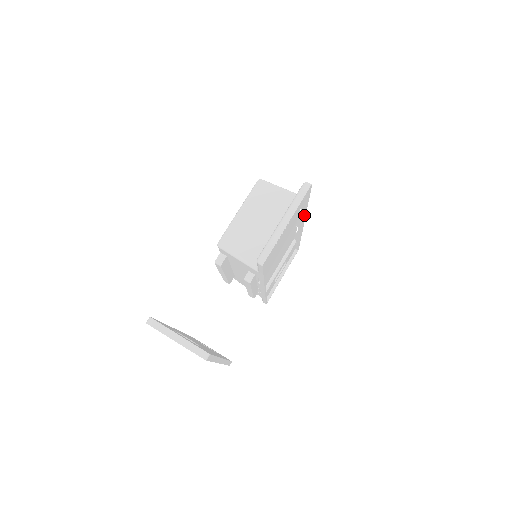
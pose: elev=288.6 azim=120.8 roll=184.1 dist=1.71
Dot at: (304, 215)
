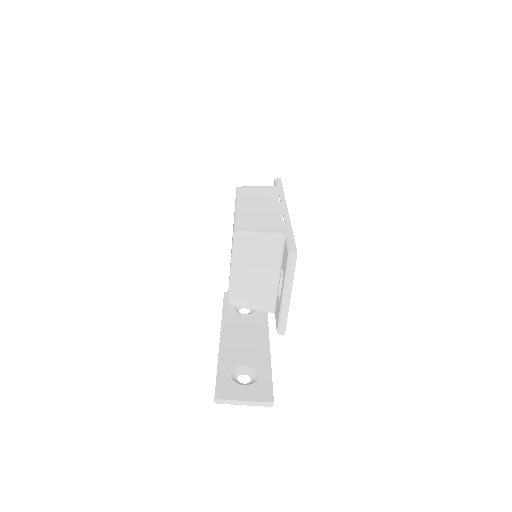
Dot at: (288, 219)
